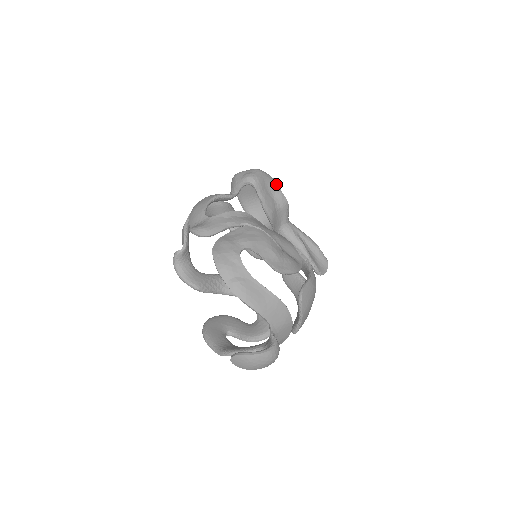
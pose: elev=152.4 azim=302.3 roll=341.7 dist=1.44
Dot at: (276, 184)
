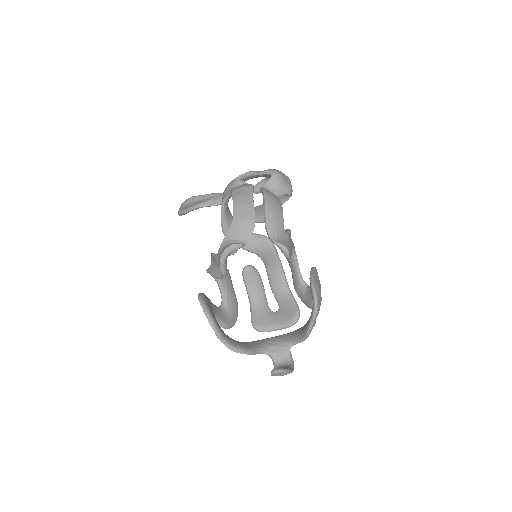
Dot at: occluded
